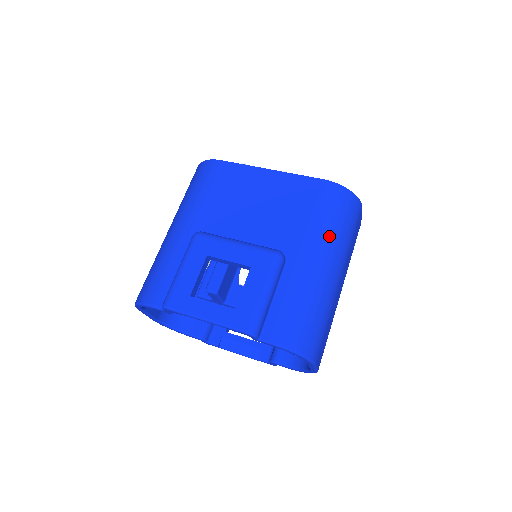
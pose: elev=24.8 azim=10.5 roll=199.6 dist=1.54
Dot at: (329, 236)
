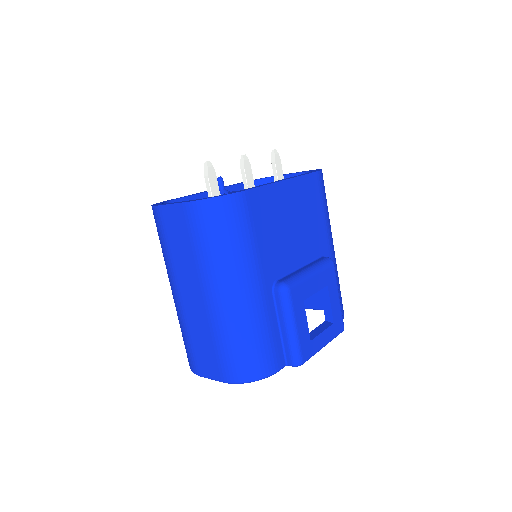
Dot at: occluded
